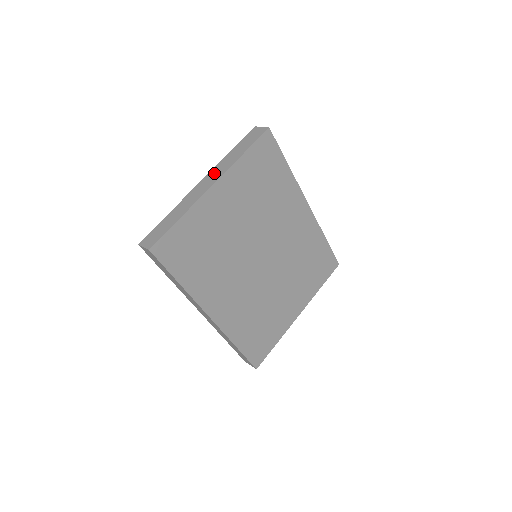
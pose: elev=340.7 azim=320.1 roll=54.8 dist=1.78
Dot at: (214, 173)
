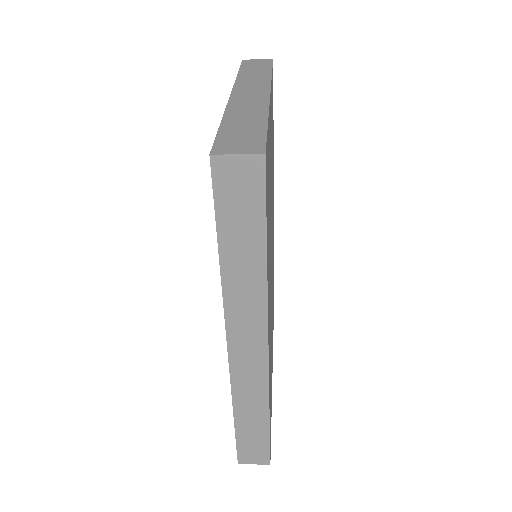
Dot at: (247, 85)
